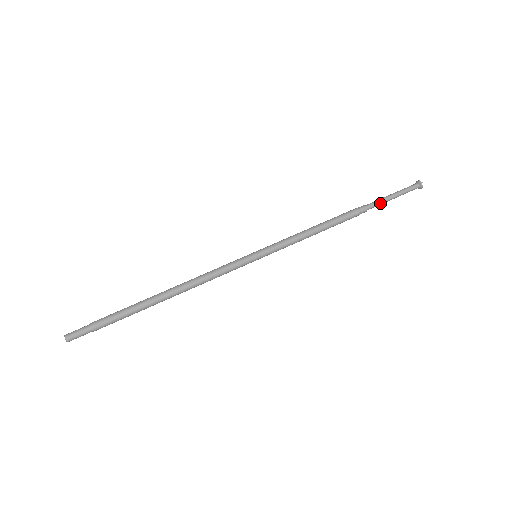
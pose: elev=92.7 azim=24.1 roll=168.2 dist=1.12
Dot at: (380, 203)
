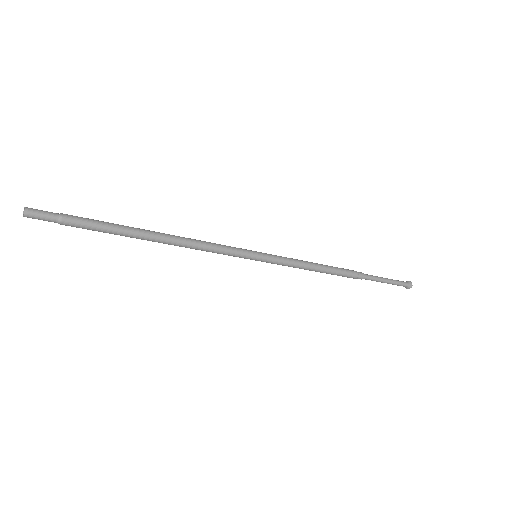
Dot at: occluded
